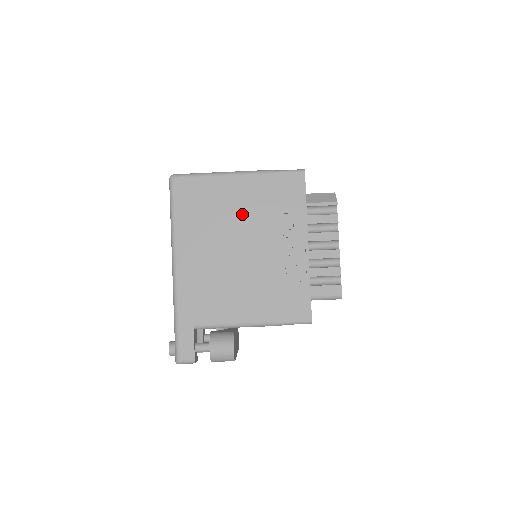
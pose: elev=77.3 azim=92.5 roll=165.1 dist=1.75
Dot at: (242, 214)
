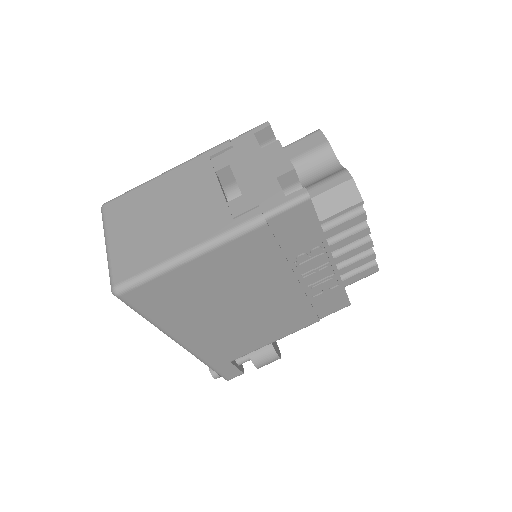
Dot at: (239, 279)
